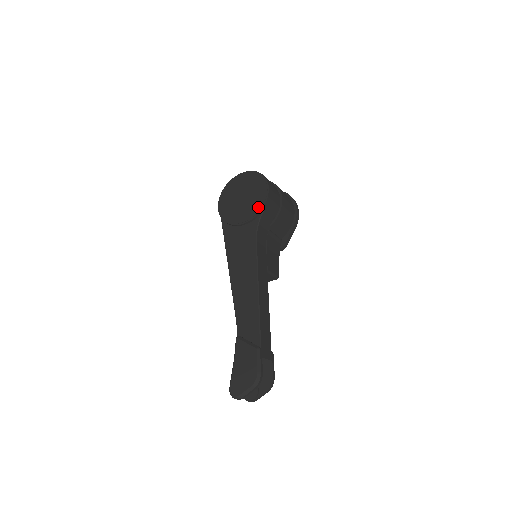
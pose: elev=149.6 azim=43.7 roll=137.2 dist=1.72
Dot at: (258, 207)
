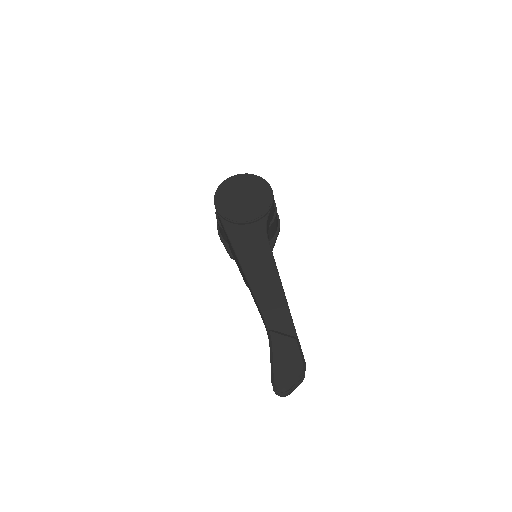
Dot at: (265, 207)
